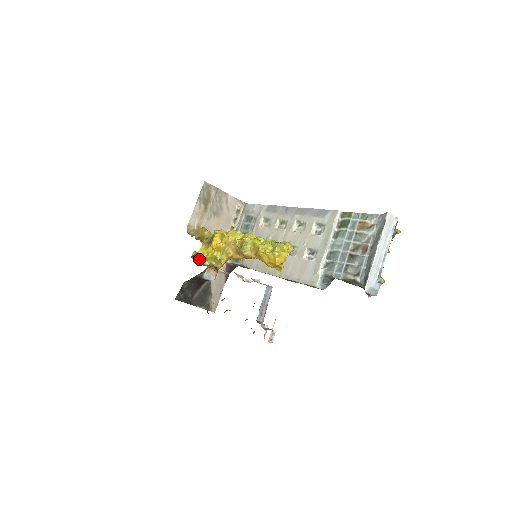
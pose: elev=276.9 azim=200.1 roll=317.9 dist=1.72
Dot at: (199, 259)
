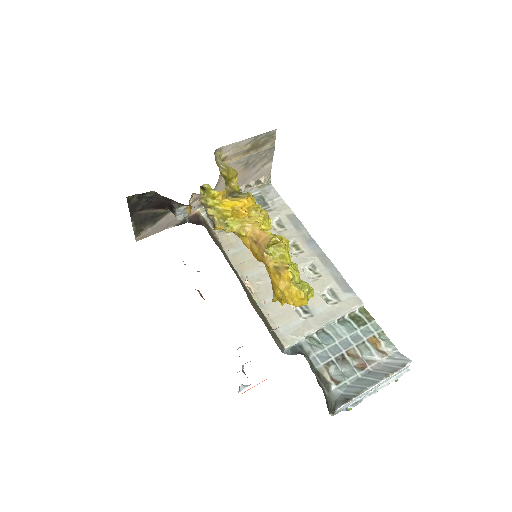
Dot at: (205, 197)
